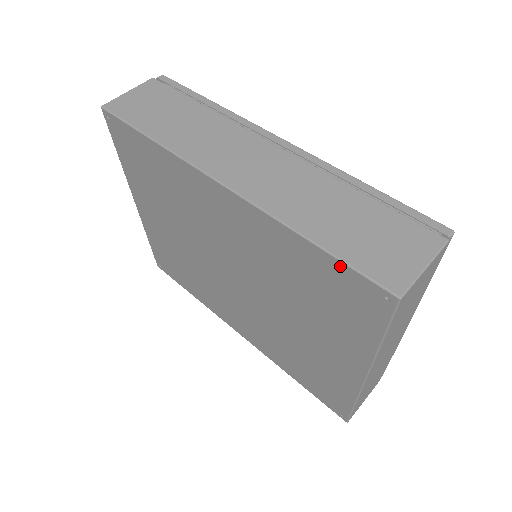
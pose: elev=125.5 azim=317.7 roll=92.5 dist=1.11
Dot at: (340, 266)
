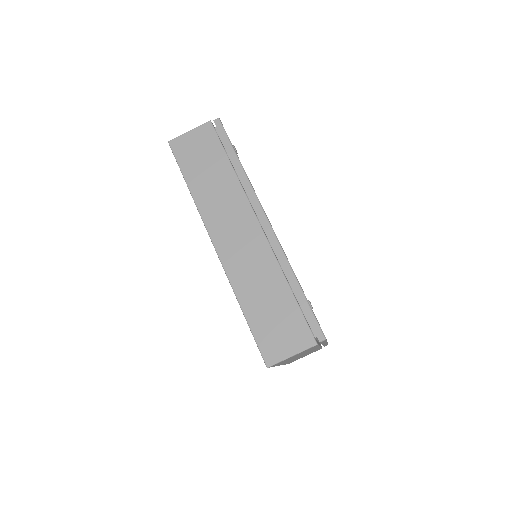
Dot at: (252, 332)
